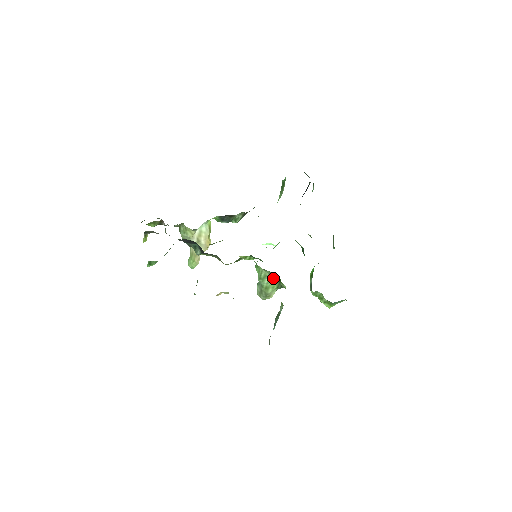
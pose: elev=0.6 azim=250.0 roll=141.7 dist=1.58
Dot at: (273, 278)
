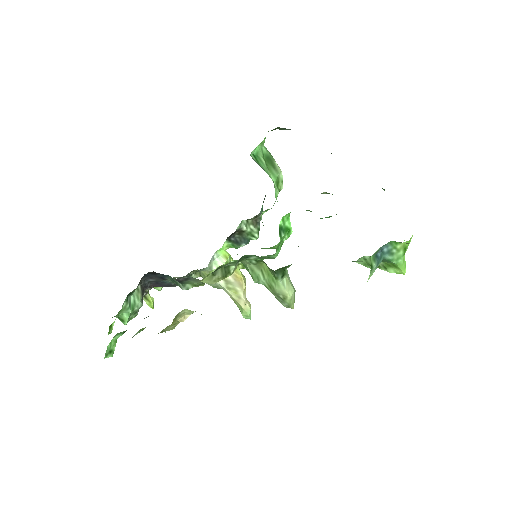
Dot at: (265, 268)
